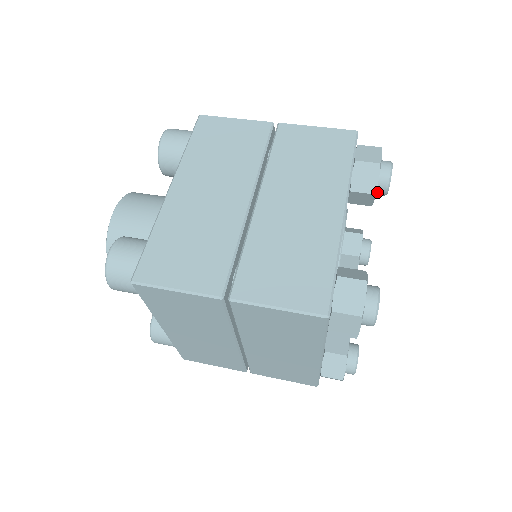
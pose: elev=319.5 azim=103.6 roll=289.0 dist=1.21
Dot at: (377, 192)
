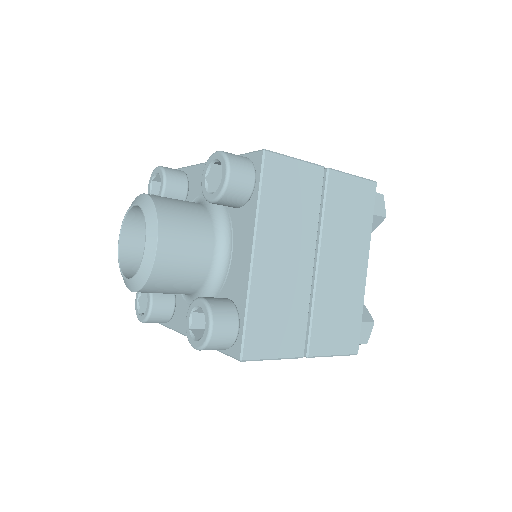
Dot at: occluded
